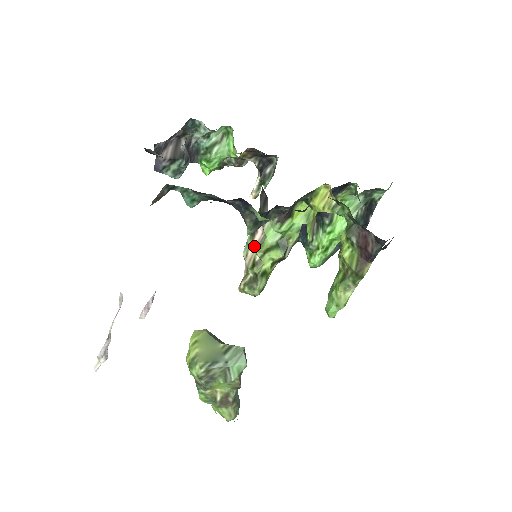
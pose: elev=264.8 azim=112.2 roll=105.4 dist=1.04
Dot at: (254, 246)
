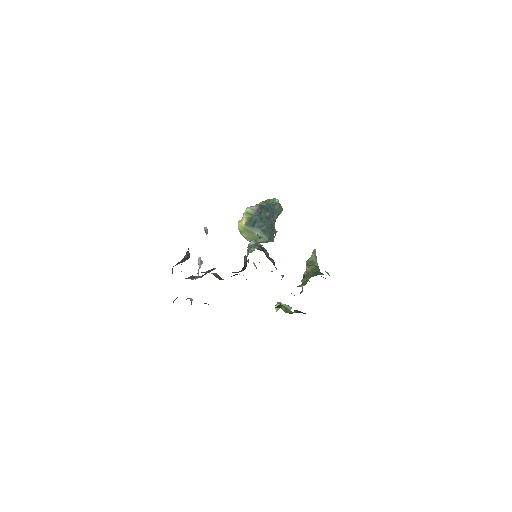
Dot at: occluded
